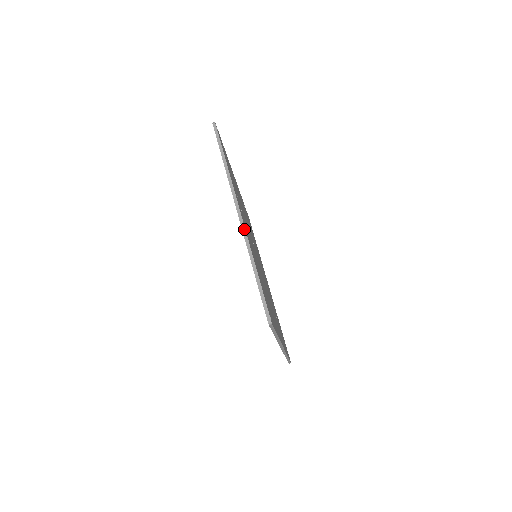
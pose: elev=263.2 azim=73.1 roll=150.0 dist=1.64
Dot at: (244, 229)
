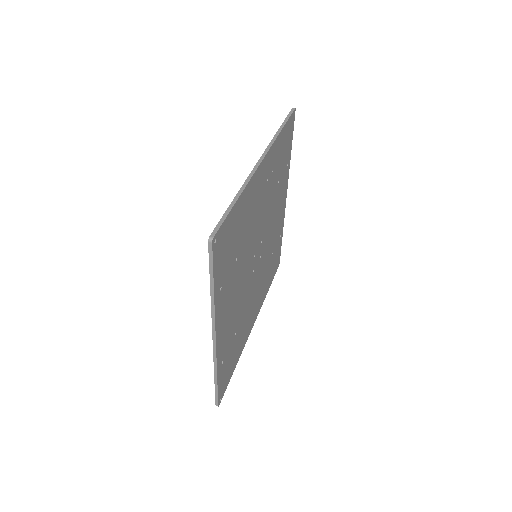
Dot at: (254, 170)
